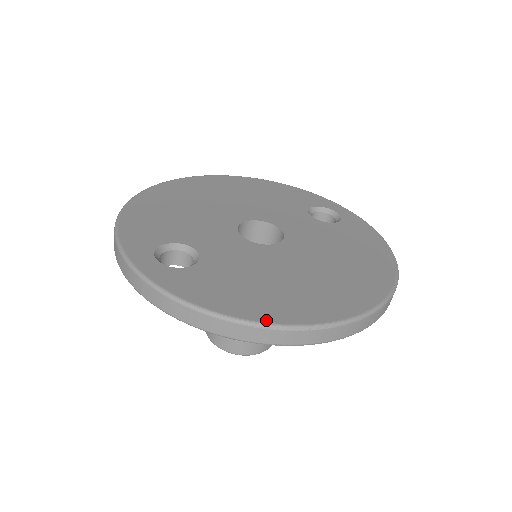
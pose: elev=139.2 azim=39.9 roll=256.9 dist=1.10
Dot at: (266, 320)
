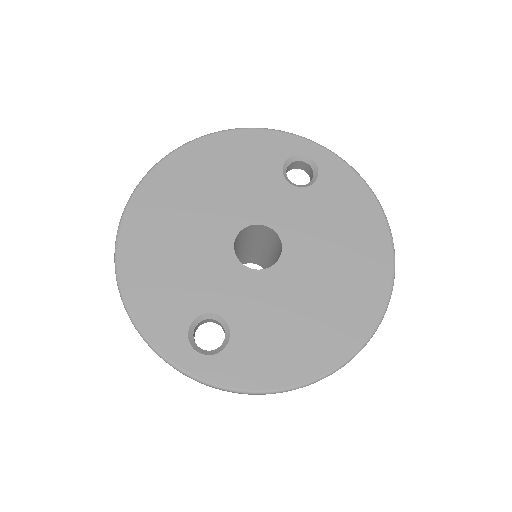
Dot at: (315, 376)
